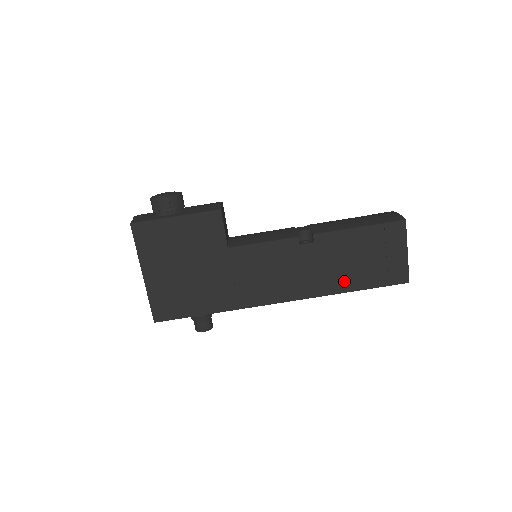
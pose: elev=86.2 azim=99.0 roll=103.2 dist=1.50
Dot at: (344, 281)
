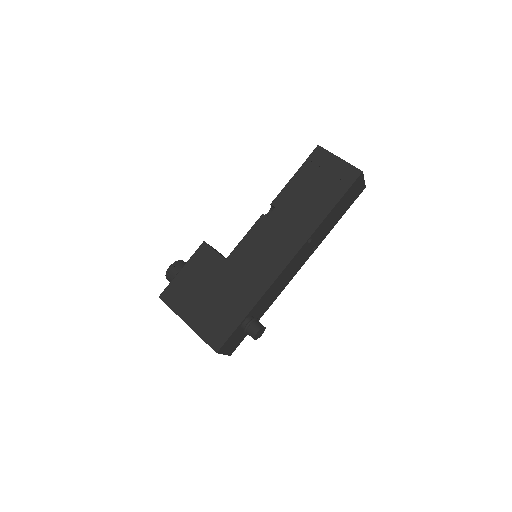
Dot at: (318, 211)
